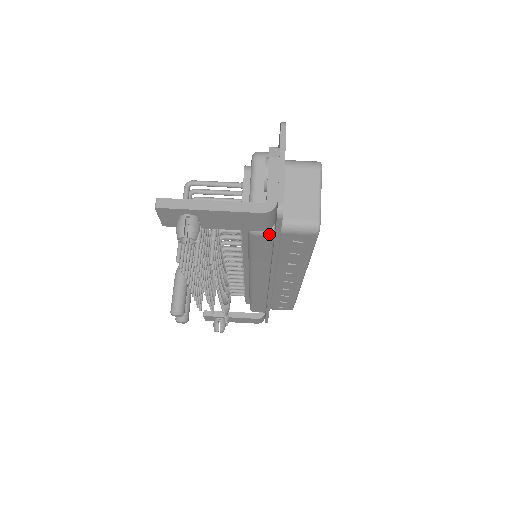
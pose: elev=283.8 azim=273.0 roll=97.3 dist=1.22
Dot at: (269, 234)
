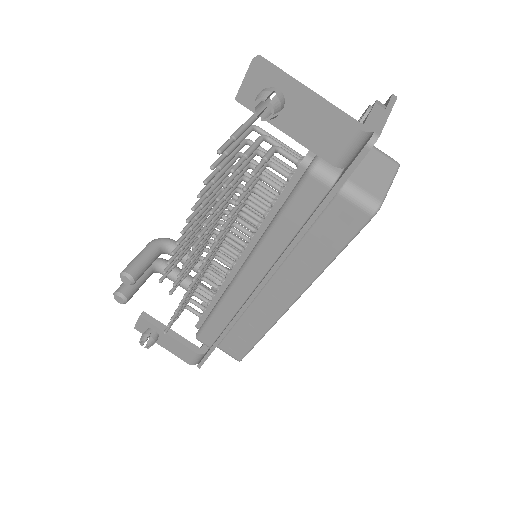
Dot at: (328, 183)
